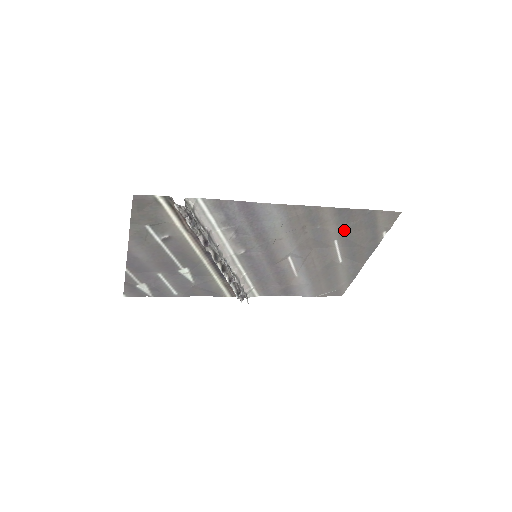
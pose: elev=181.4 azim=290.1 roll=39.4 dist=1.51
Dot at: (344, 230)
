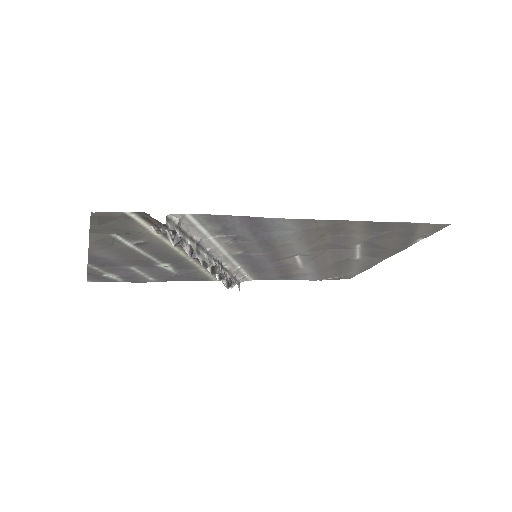
Dot at: (372, 237)
